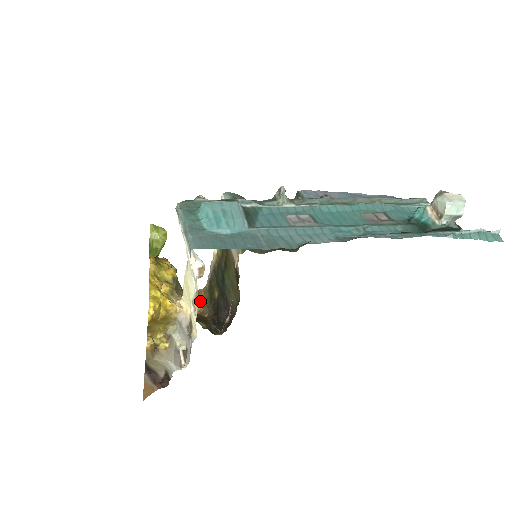
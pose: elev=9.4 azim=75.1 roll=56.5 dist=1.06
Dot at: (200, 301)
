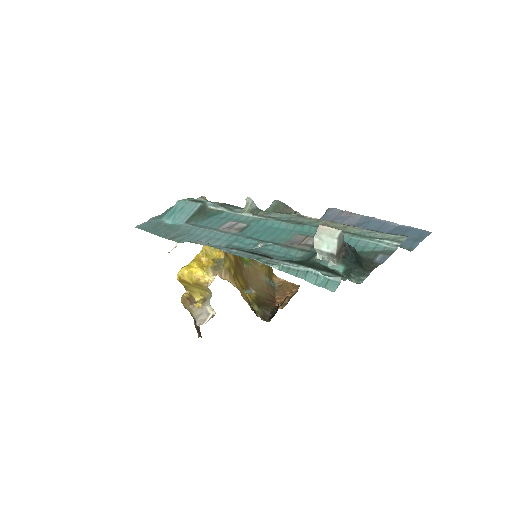
Dot at: (291, 294)
